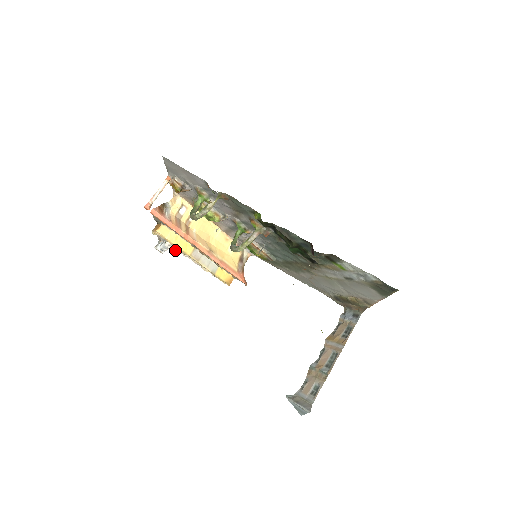
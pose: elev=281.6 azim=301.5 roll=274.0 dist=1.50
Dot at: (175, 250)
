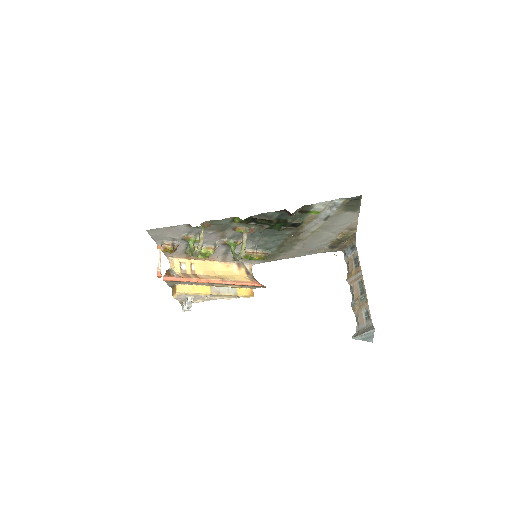
Dot at: (197, 302)
